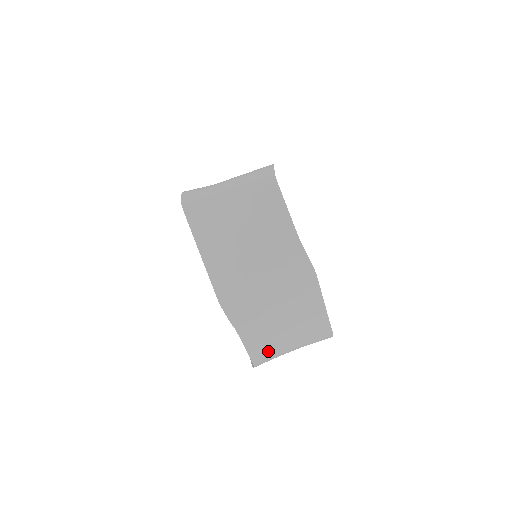
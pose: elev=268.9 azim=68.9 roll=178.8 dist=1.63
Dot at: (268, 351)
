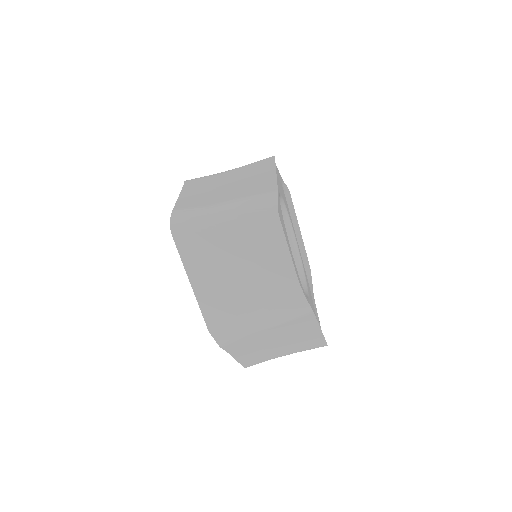
Dot at: (260, 359)
